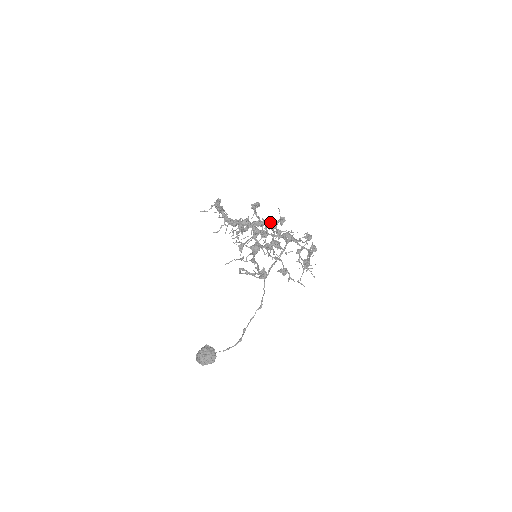
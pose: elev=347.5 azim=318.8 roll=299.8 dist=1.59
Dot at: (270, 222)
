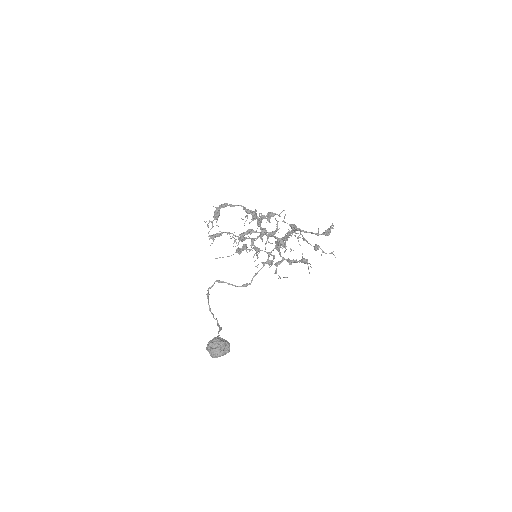
Dot at: occluded
